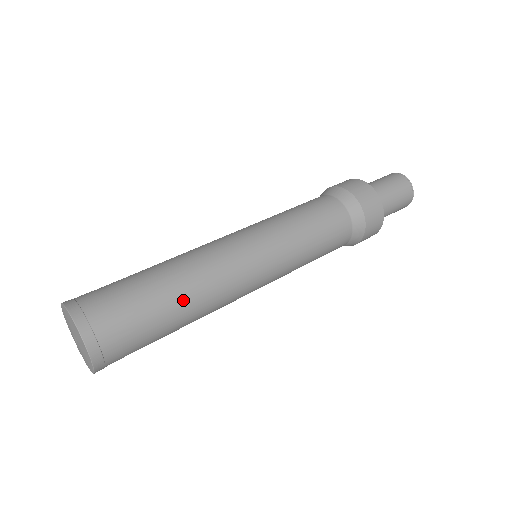
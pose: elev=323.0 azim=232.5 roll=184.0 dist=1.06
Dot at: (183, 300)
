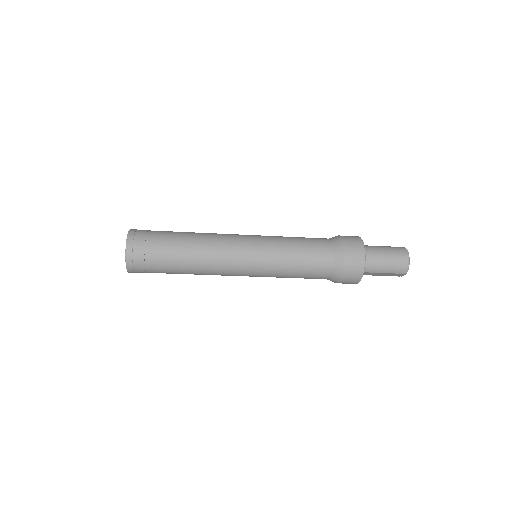
Dot at: (189, 240)
